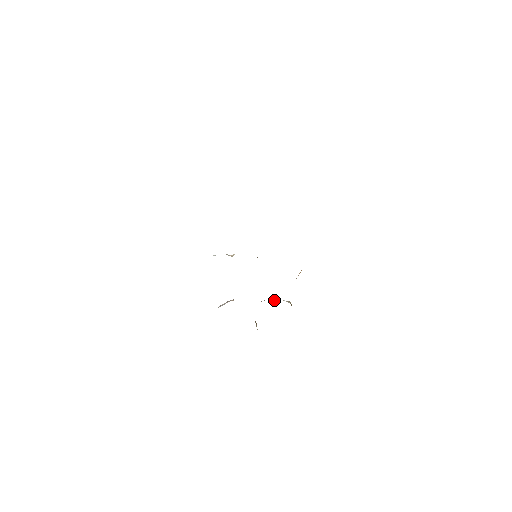
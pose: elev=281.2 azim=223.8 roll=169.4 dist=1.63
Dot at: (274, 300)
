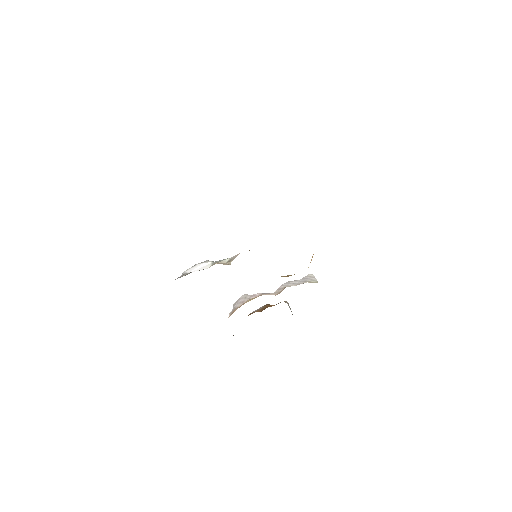
Dot at: (291, 285)
